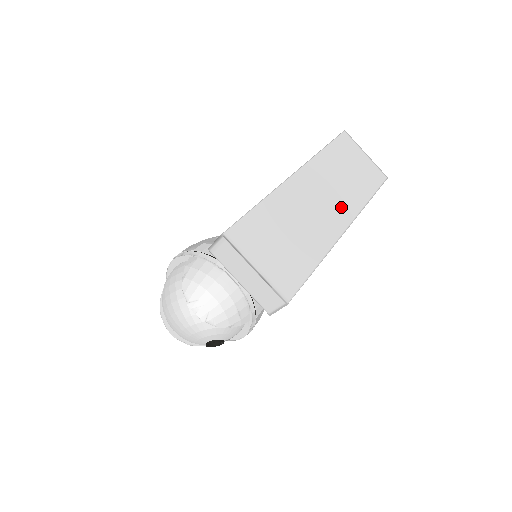
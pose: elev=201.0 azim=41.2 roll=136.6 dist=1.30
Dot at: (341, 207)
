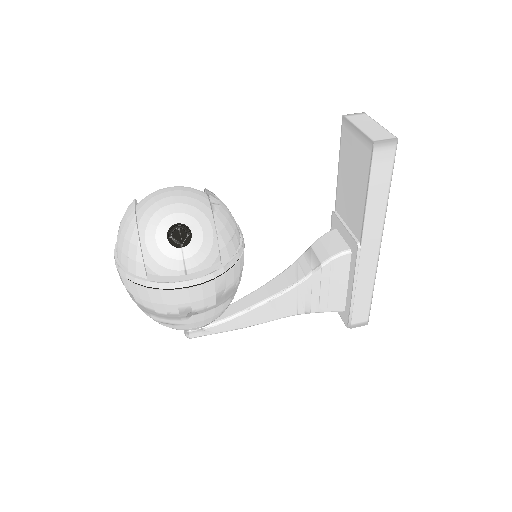
Dot at: occluded
